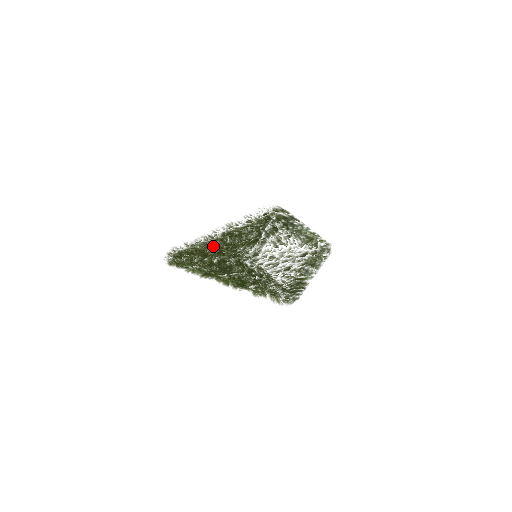
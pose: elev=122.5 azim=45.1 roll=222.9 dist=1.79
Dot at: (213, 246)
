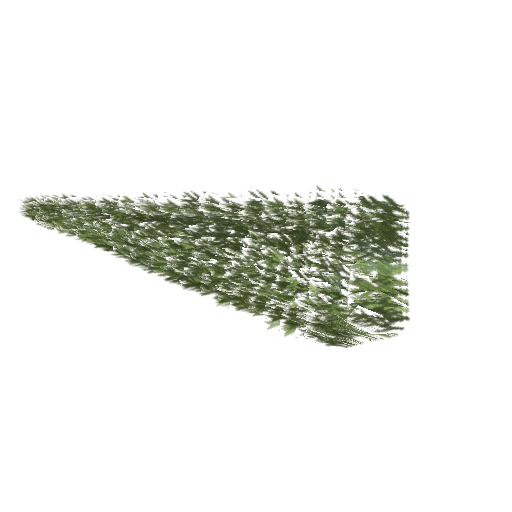
Dot at: (107, 218)
